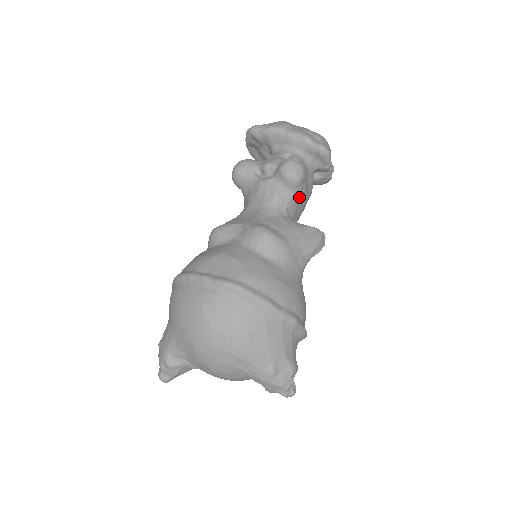
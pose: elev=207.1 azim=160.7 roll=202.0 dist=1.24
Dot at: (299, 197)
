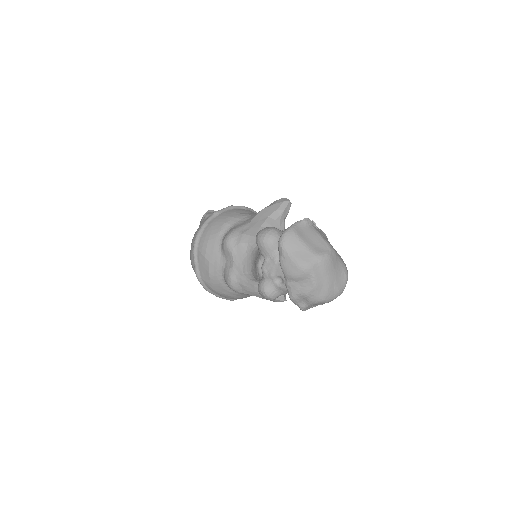
Dot at: occluded
